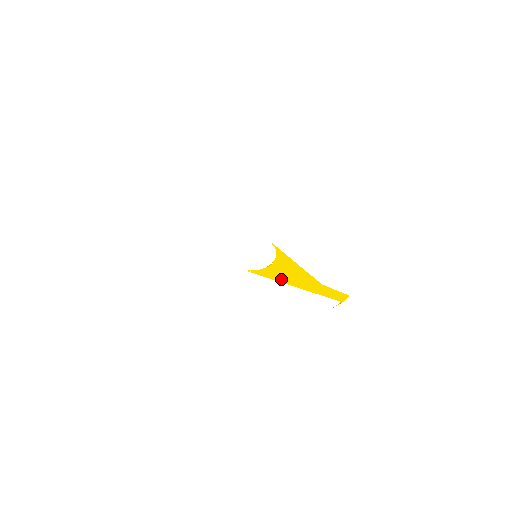
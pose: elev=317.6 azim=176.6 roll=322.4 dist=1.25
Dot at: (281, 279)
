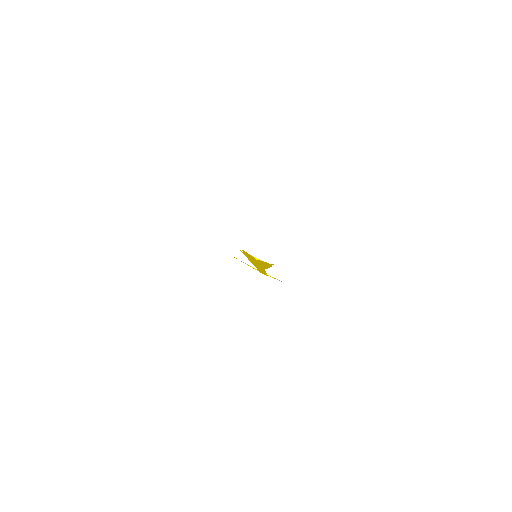
Dot at: (250, 258)
